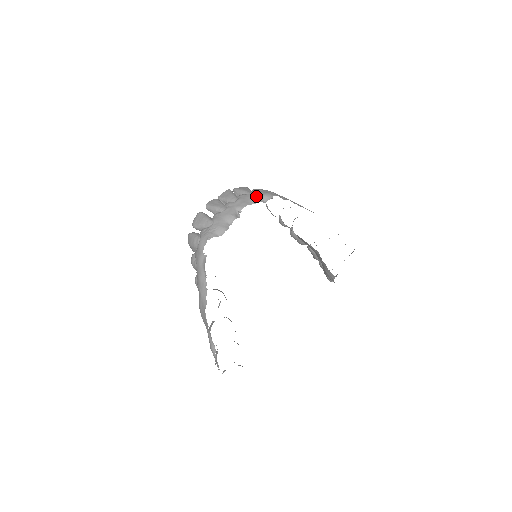
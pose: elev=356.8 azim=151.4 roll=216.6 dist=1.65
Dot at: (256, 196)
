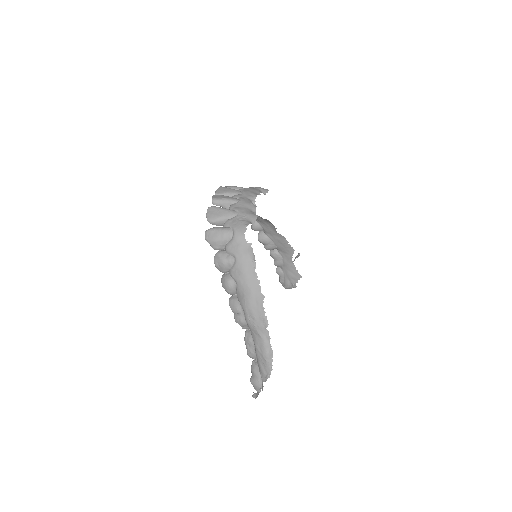
Dot at: (255, 189)
